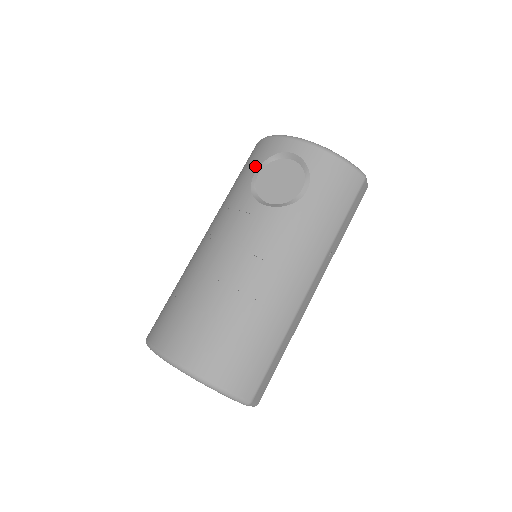
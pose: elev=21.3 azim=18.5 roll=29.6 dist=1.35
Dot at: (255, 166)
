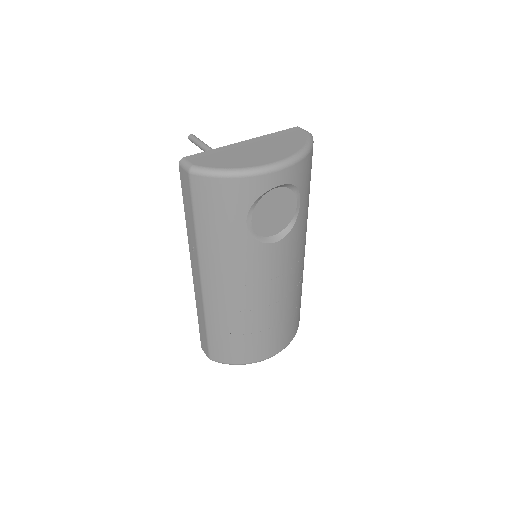
Dot at: (240, 215)
